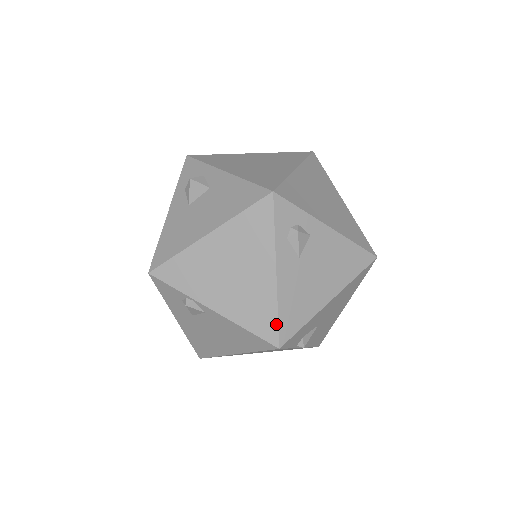
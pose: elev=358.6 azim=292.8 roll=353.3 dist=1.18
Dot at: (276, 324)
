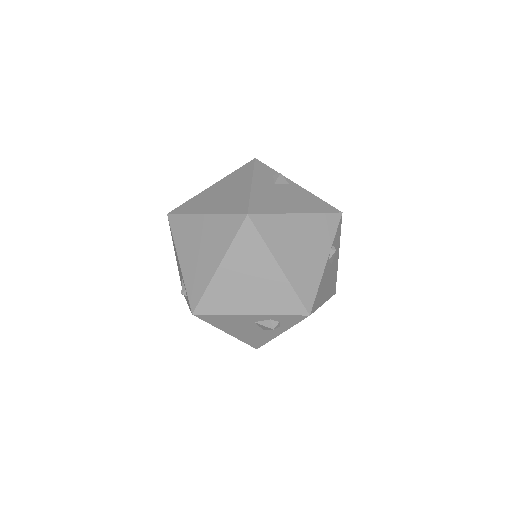
Dot at: occluded
